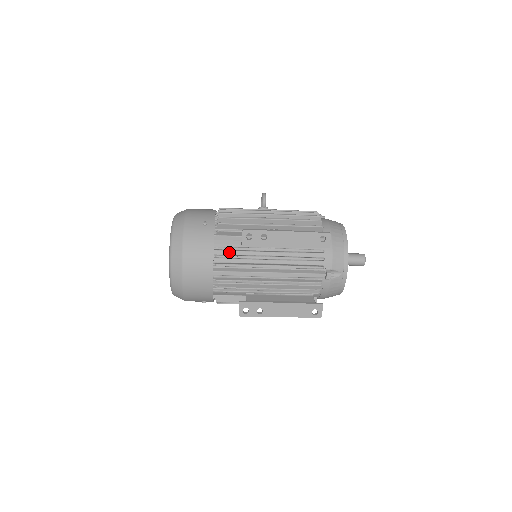
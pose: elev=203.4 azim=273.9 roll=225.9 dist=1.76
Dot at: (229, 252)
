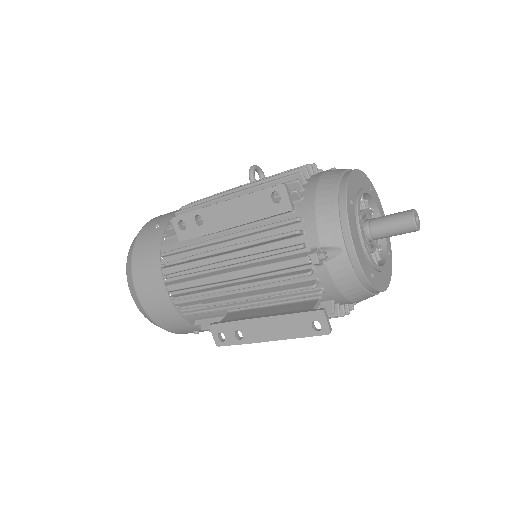
Dot at: (182, 255)
